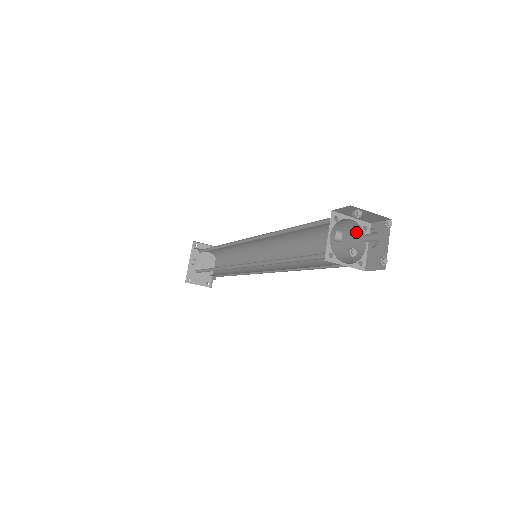
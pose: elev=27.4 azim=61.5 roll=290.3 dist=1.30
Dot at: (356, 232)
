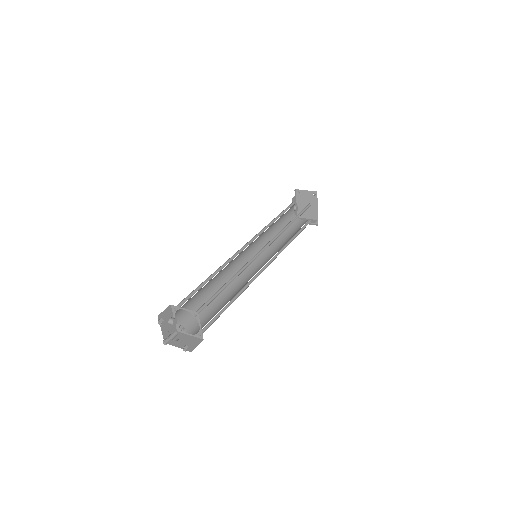
Dot at: (199, 312)
